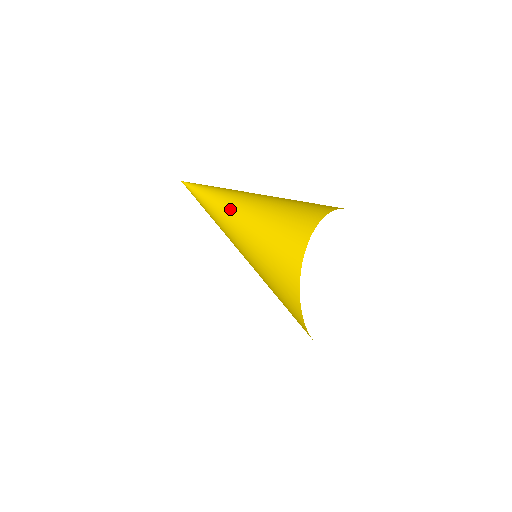
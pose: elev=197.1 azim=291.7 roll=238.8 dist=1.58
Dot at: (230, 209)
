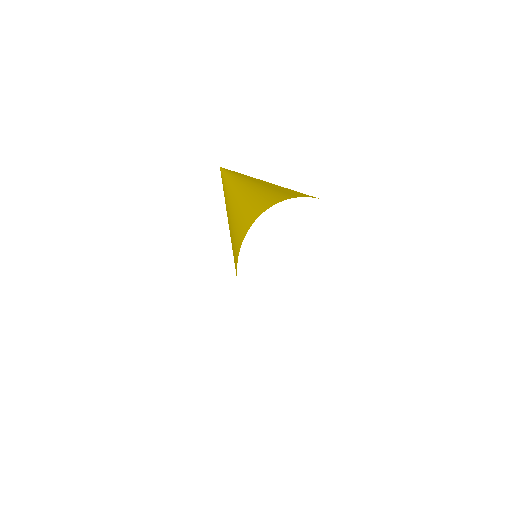
Dot at: (231, 196)
